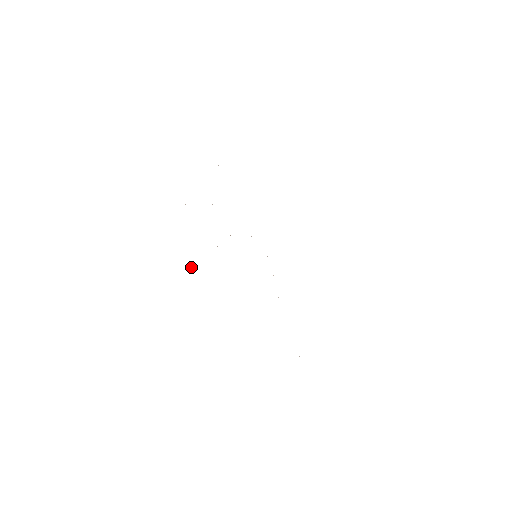
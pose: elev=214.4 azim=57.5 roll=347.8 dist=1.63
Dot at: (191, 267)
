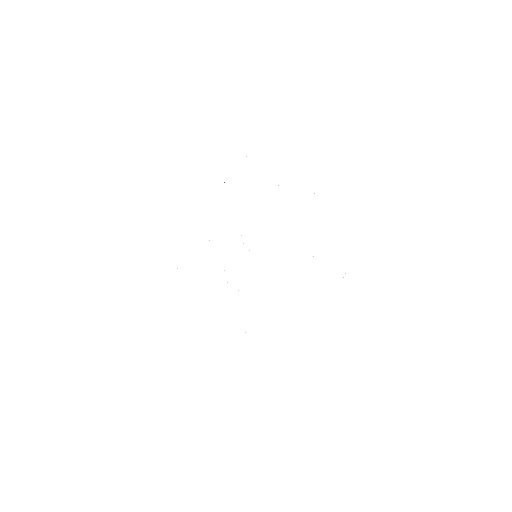
Dot at: occluded
